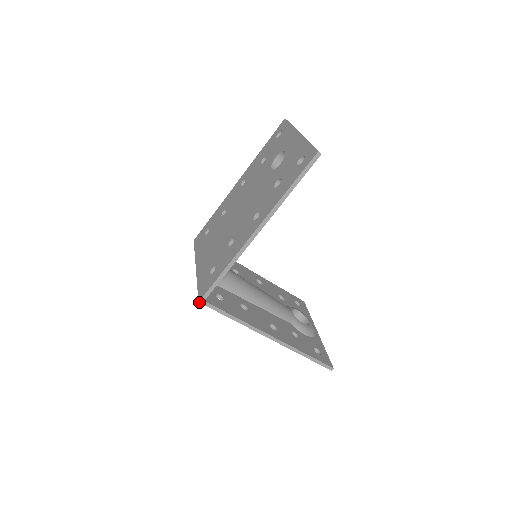
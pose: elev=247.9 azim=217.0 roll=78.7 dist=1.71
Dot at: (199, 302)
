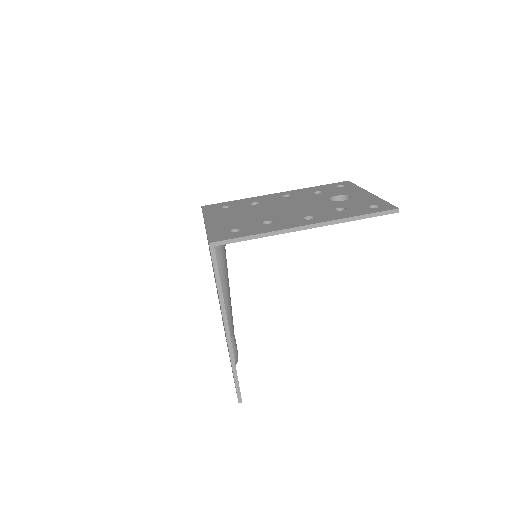
Dot at: (209, 243)
